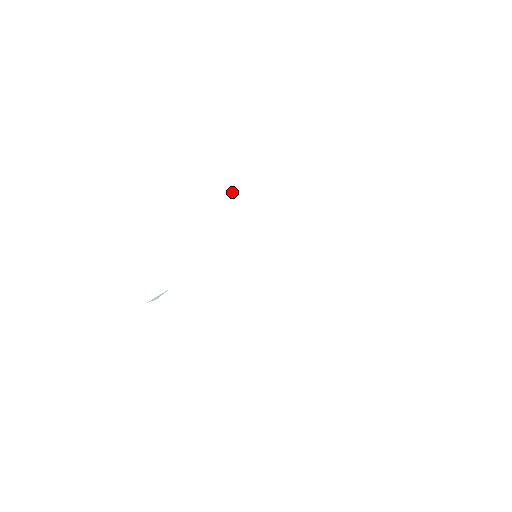
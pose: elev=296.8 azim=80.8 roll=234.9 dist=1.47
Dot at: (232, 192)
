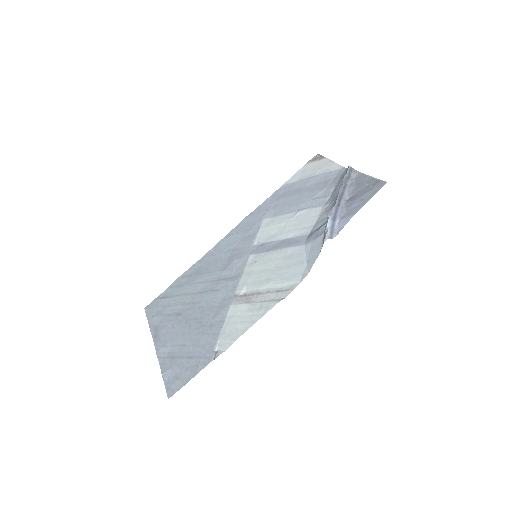
Dot at: occluded
